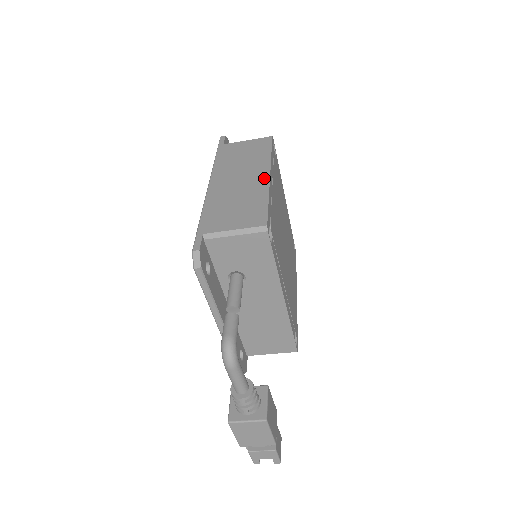
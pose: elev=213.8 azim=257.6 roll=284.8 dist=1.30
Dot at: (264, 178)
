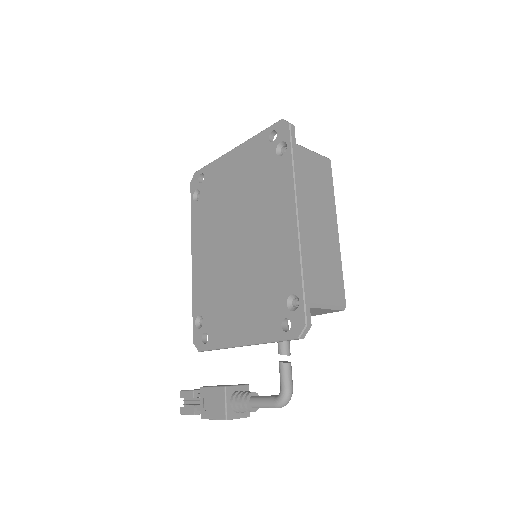
Dot at: (336, 234)
